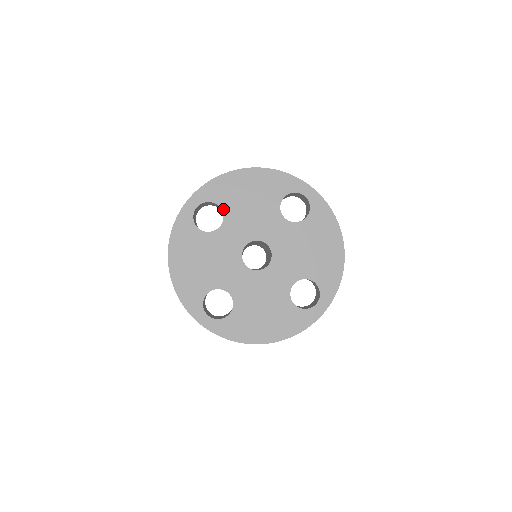
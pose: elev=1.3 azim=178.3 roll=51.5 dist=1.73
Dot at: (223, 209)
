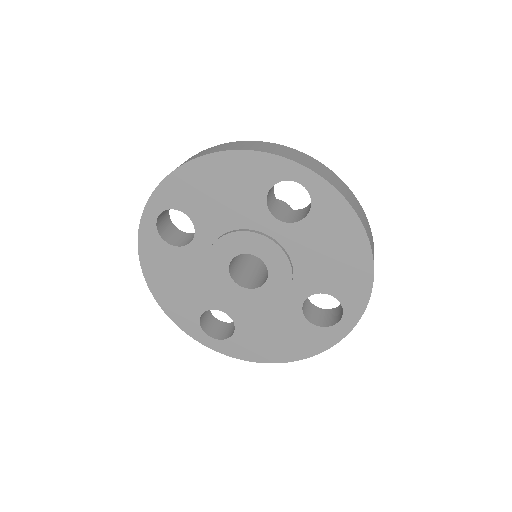
Dot at: (191, 216)
